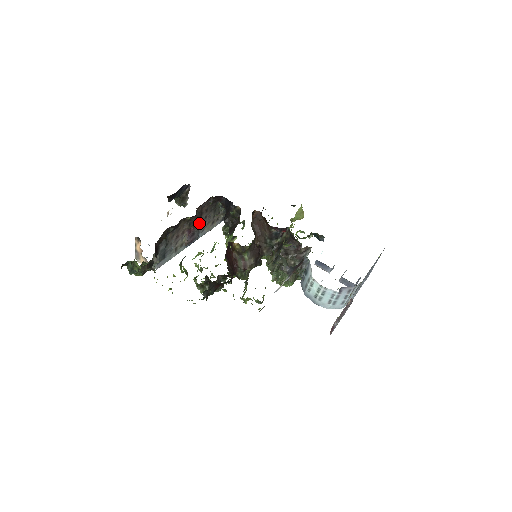
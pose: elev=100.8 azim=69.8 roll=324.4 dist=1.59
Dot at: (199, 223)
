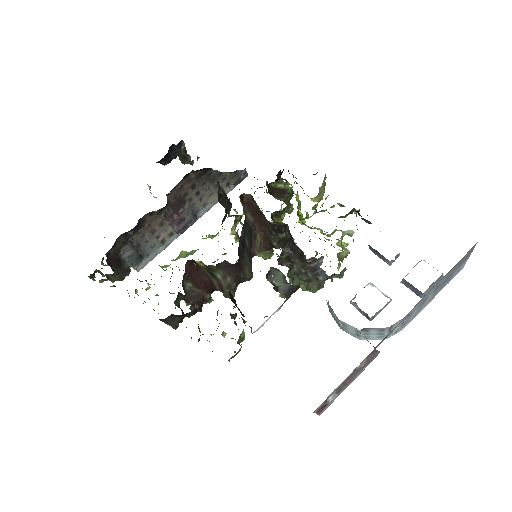
Dot at: (187, 205)
